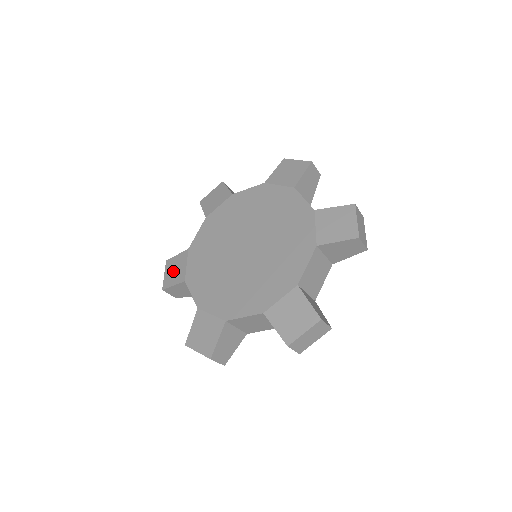
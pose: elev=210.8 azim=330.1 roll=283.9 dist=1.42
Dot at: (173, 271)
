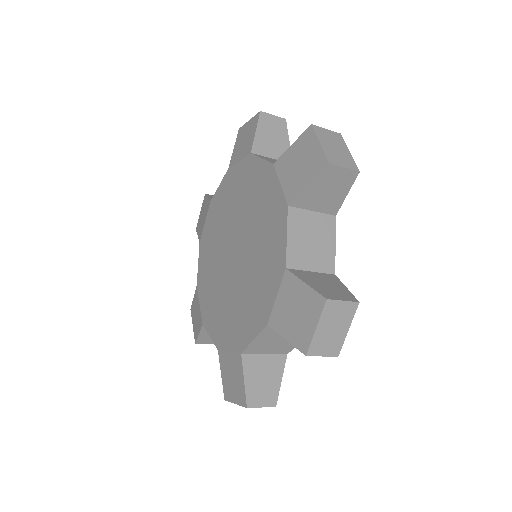
Dot at: (201, 216)
